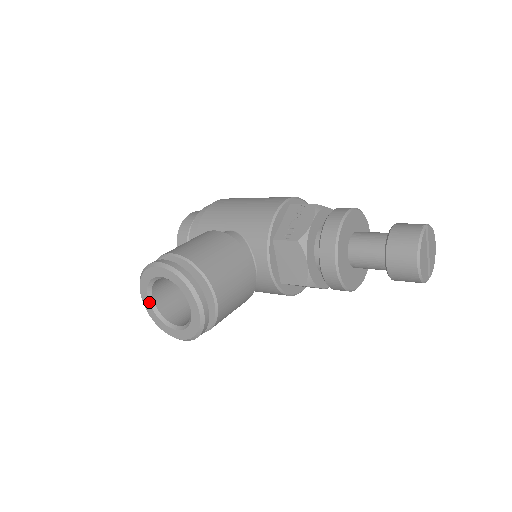
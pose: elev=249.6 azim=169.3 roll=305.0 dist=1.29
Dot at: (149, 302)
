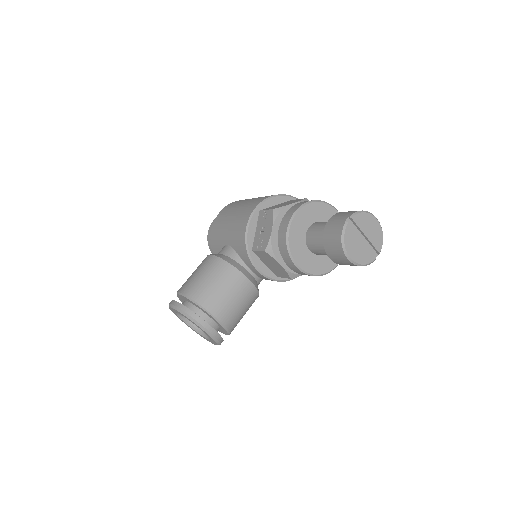
Dot at: (186, 323)
